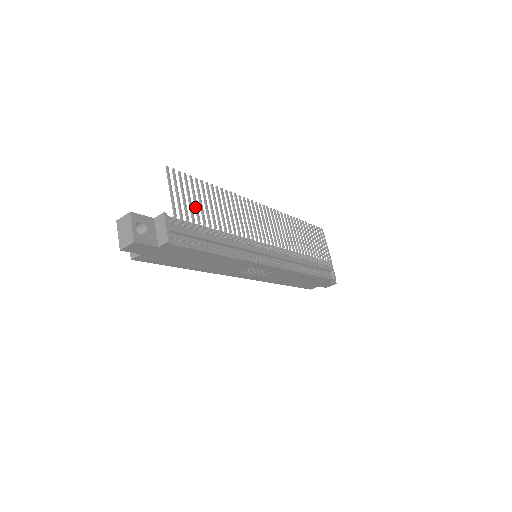
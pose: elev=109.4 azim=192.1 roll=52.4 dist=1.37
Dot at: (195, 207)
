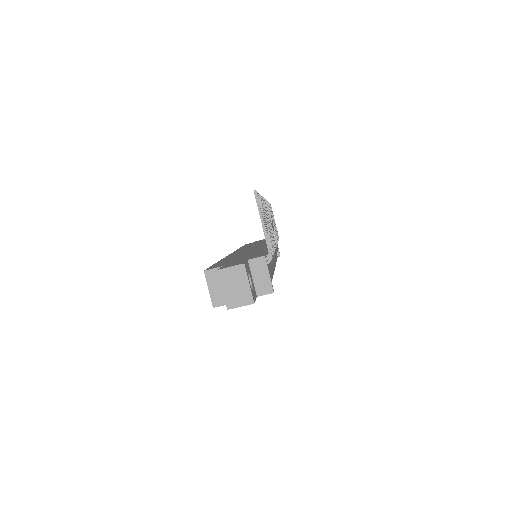
Dot at: occluded
